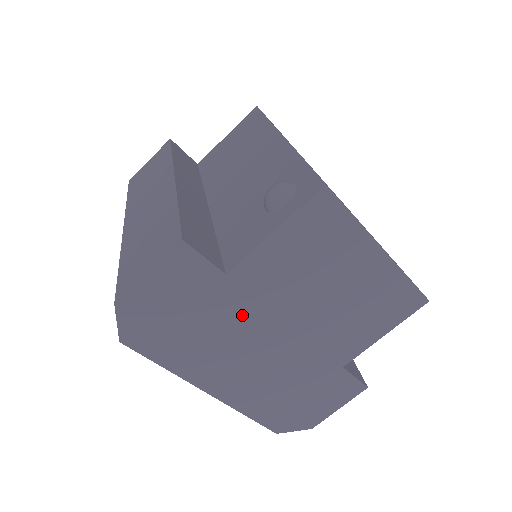
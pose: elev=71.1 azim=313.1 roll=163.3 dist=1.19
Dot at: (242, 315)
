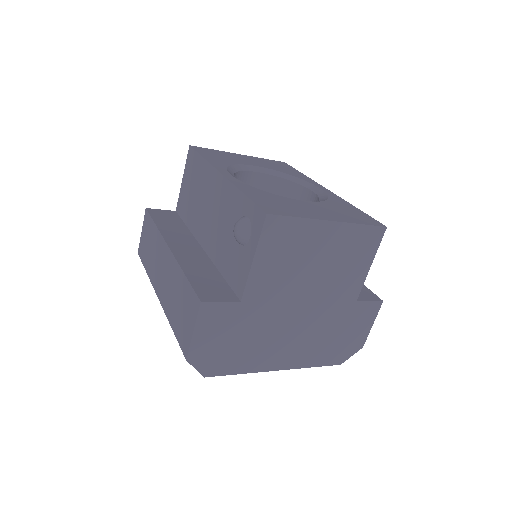
Dot at: (268, 316)
